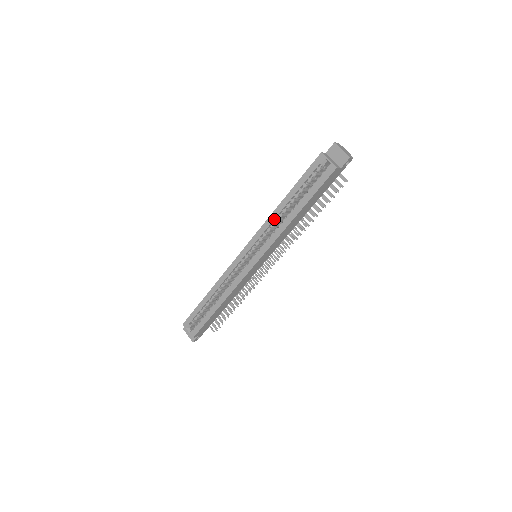
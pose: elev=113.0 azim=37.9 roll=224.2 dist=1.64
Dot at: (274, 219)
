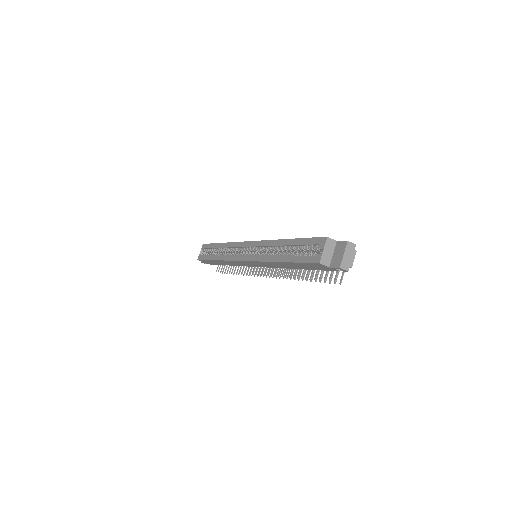
Dot at: (273, 245)
